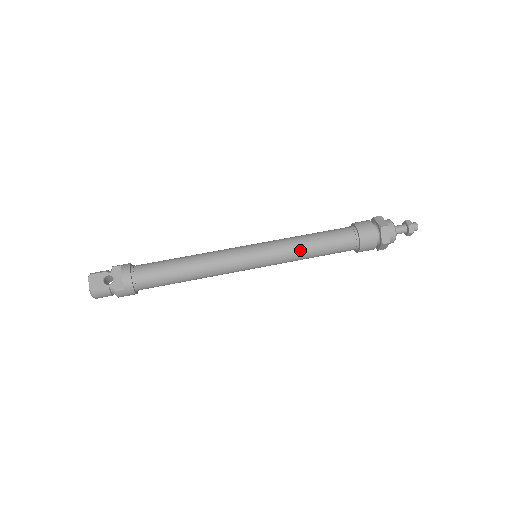
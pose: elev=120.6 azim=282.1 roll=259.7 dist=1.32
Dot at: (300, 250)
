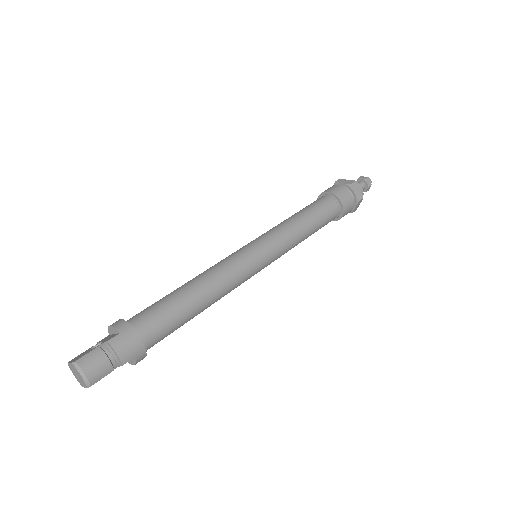
Dot at: (288, 222)
